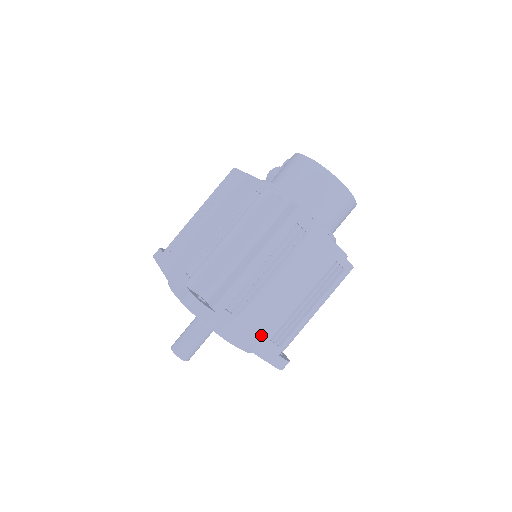
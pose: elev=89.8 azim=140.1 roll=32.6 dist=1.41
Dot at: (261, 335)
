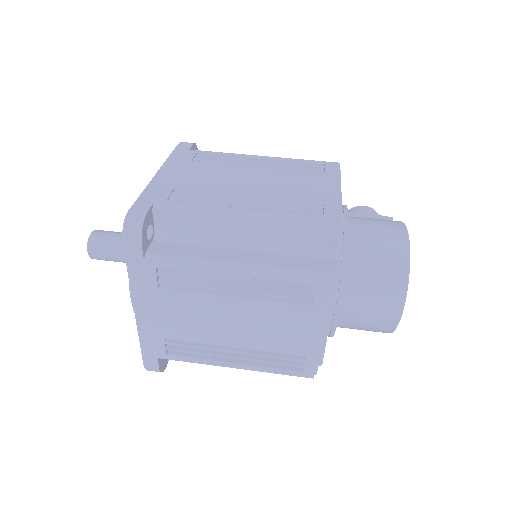
Dot at: (162, 326)
